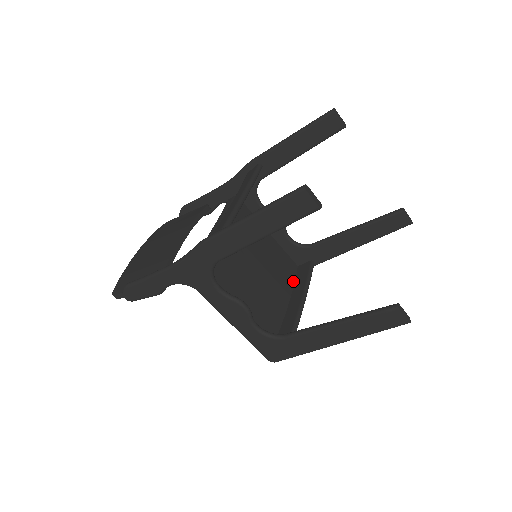
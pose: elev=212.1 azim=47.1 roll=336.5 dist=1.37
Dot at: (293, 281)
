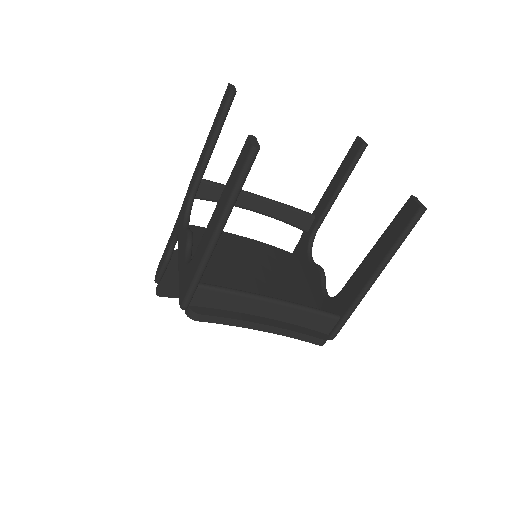
Dot at: occluded
